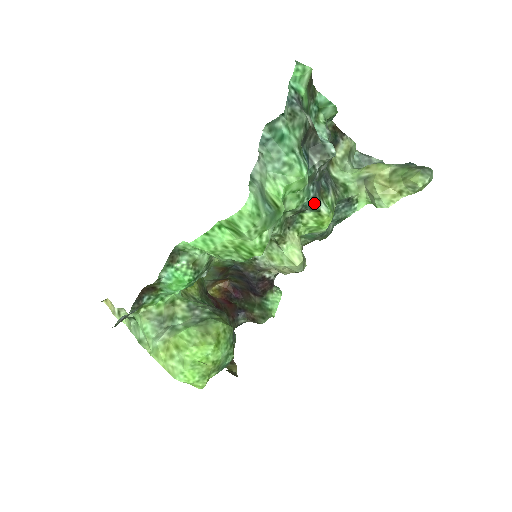
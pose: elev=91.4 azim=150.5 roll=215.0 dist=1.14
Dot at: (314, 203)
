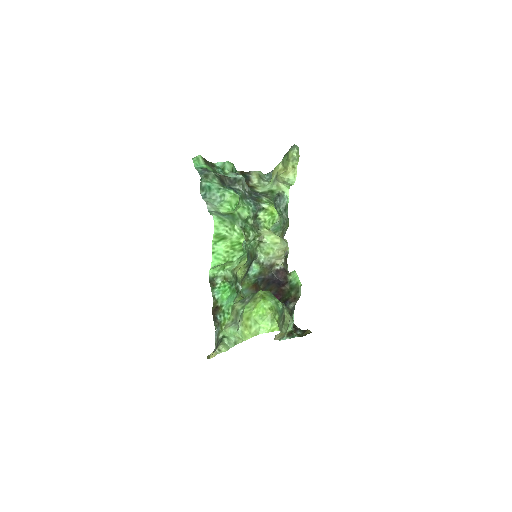
Dot at: (257, 206)
